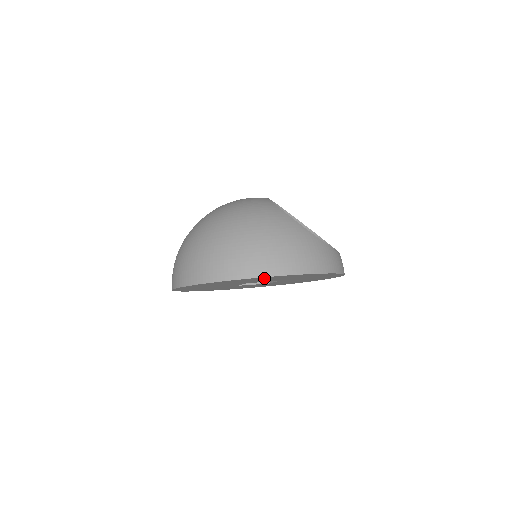
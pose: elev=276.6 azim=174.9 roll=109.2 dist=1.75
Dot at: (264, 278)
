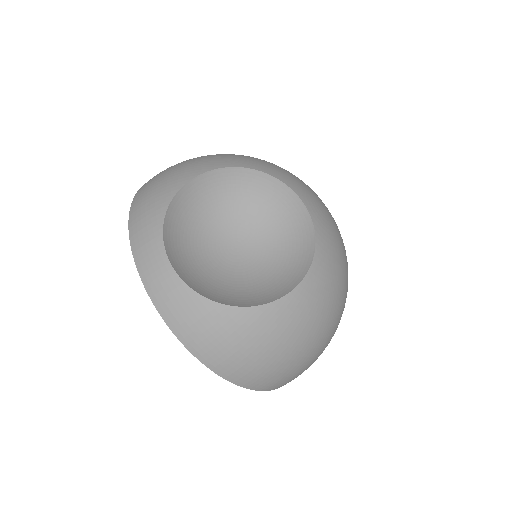
Dot at: occluded
